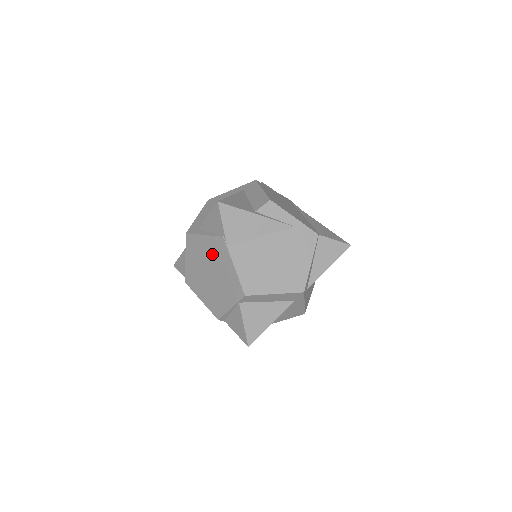
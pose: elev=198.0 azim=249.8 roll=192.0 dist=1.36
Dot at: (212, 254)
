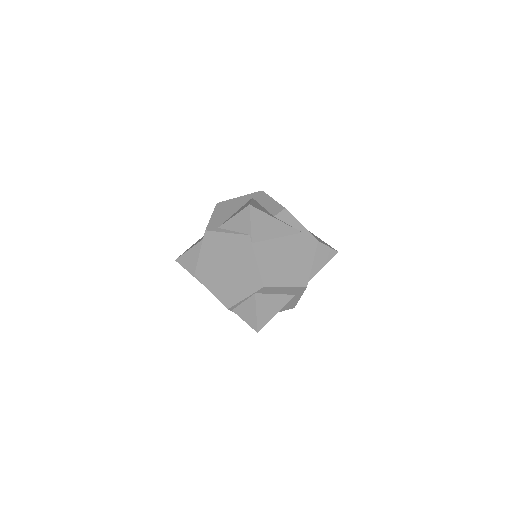
Dot at: (233, 250)
